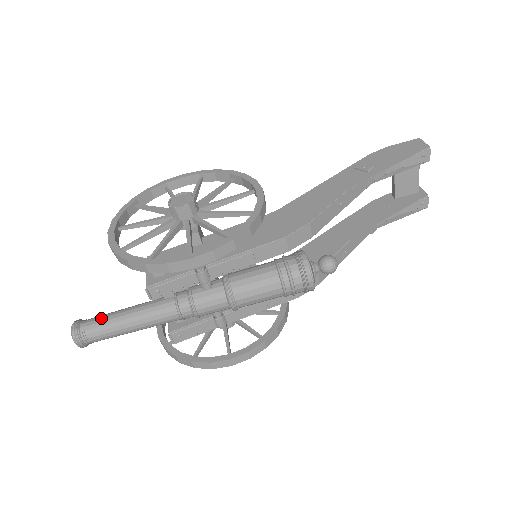
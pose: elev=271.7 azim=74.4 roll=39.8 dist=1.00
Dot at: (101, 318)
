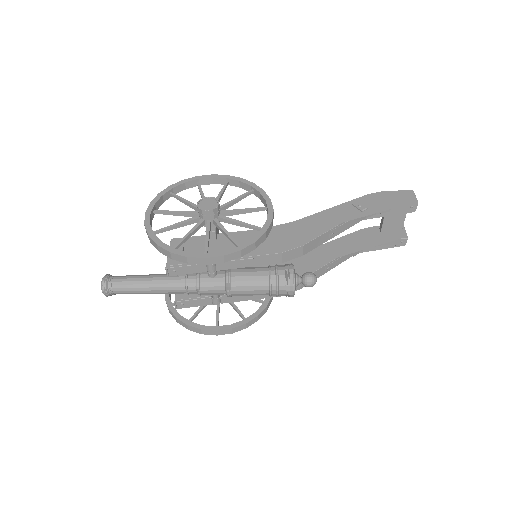
Dot at: (126, 278)
